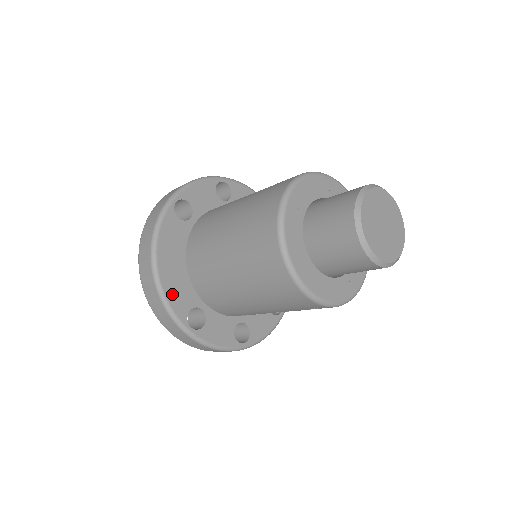
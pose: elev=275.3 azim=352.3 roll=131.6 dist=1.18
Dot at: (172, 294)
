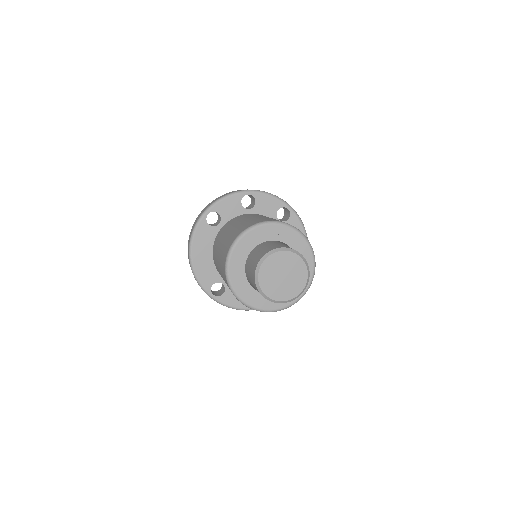
Dot at: (201, 274)
